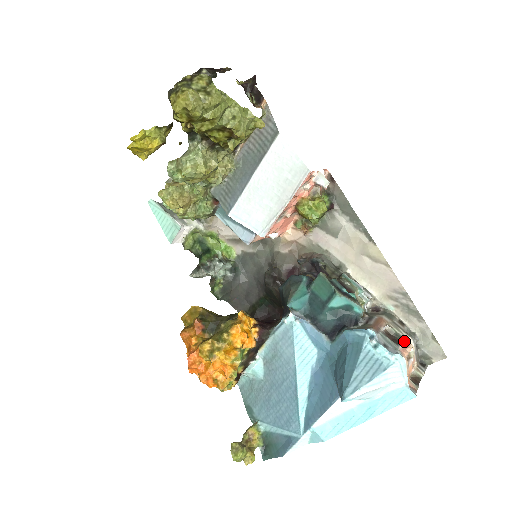
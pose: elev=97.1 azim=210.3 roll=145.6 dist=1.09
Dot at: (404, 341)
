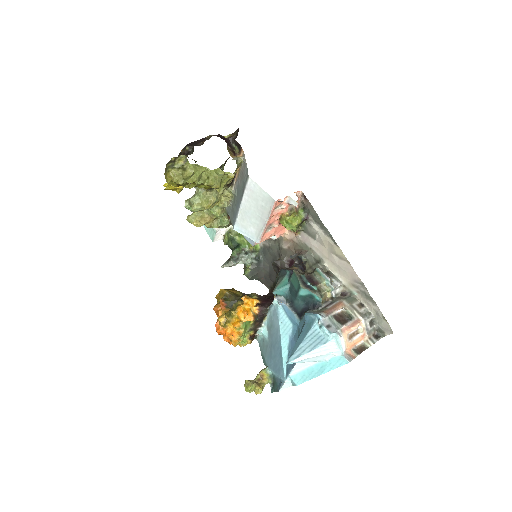
Dot at: (353, 321)
